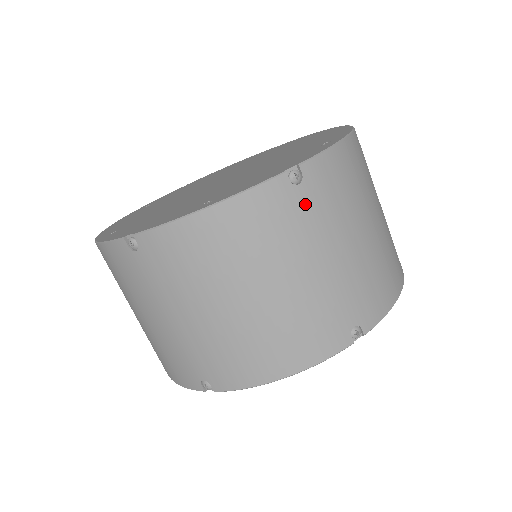
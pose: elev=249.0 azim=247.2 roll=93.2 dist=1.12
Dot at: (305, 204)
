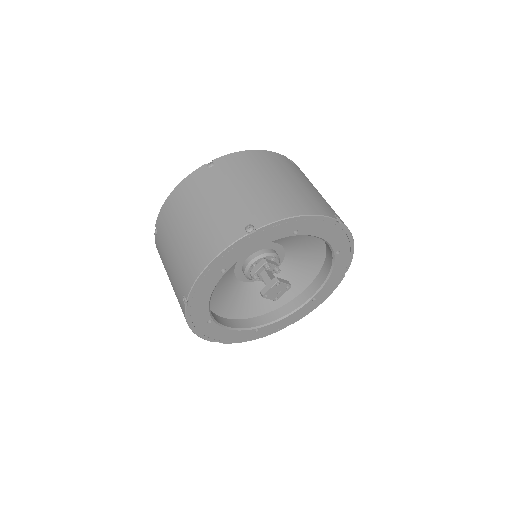
Dot at: (215, 174)
